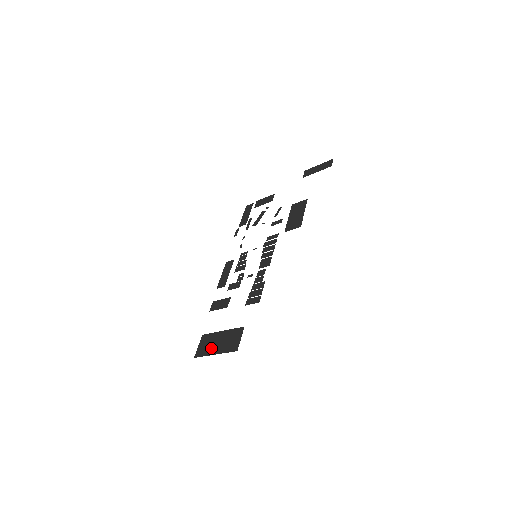
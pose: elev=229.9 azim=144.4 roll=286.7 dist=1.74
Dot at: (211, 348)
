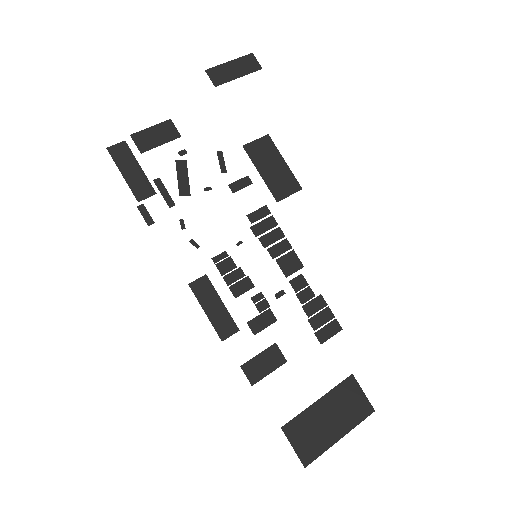
Dot at: (325, 435)
